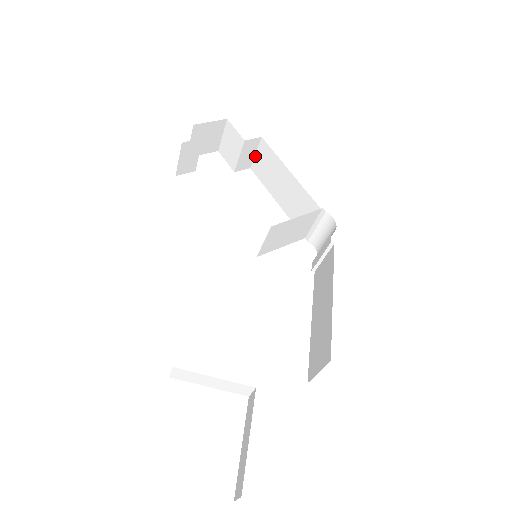
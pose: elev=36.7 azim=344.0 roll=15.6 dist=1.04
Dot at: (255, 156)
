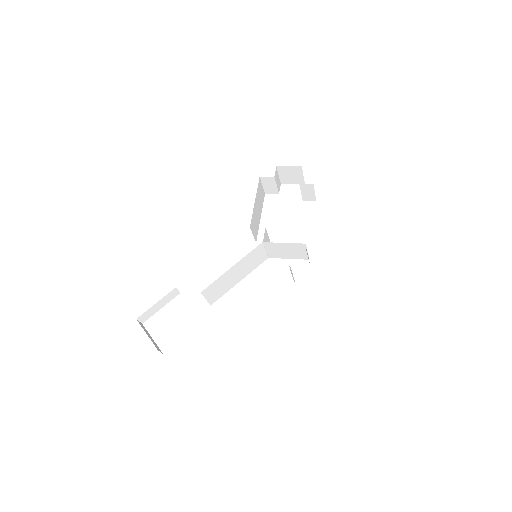
Dot at: occluded
